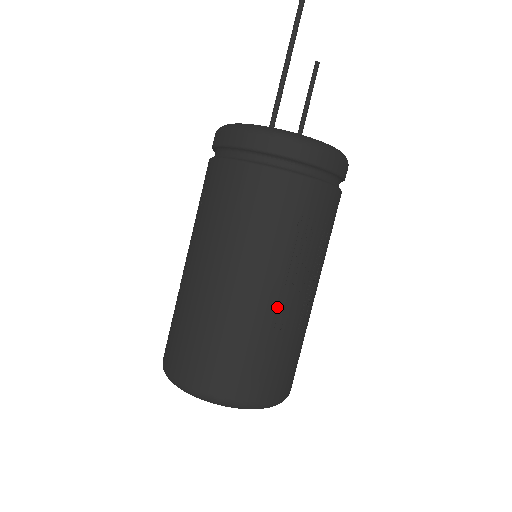
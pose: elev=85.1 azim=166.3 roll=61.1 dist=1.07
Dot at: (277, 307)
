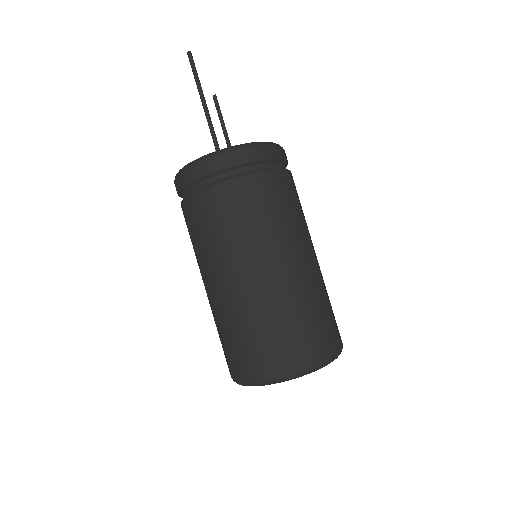
Dot at: (304, 275)
